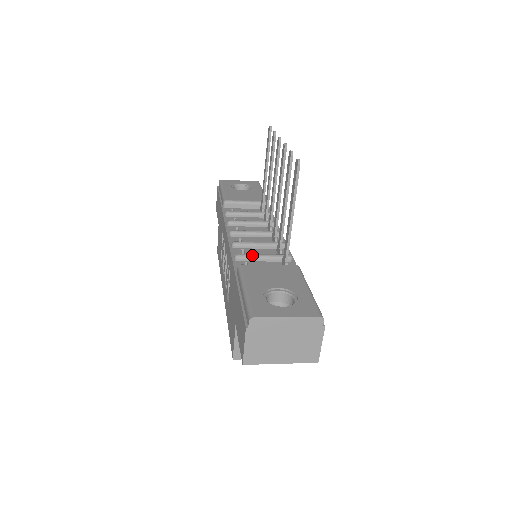
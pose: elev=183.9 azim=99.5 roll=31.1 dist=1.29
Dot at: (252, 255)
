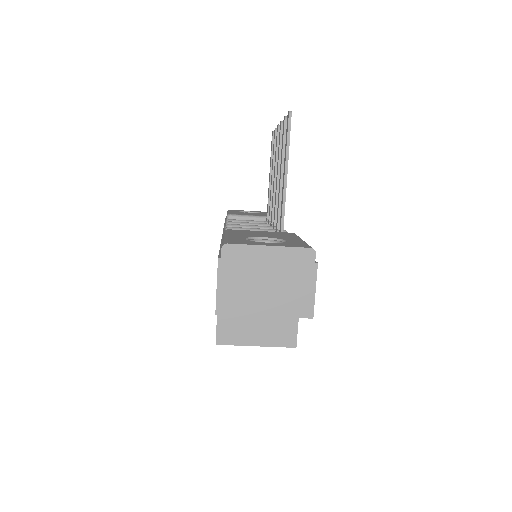
Dot at: occluded
